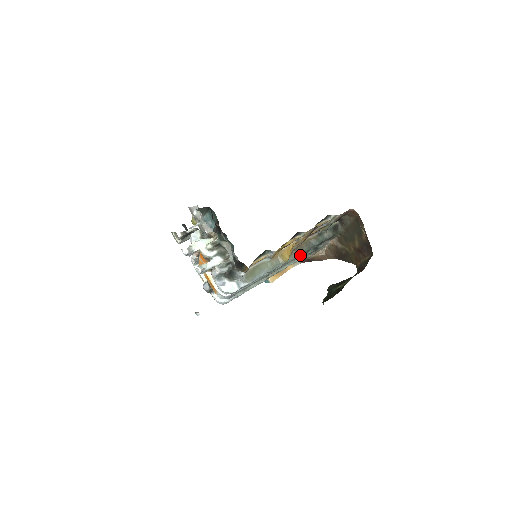
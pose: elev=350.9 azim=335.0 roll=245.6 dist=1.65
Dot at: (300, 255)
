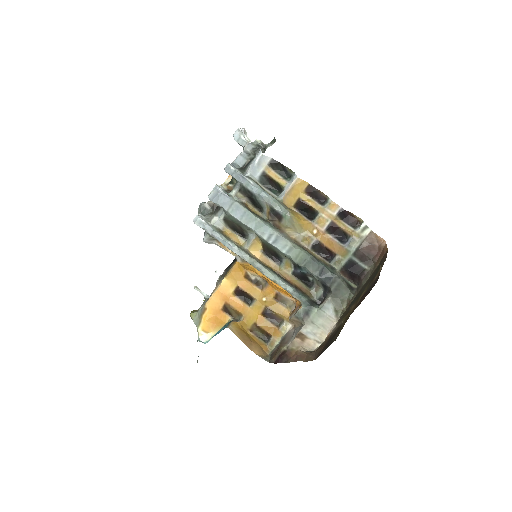
Dot at: (298, 260)
